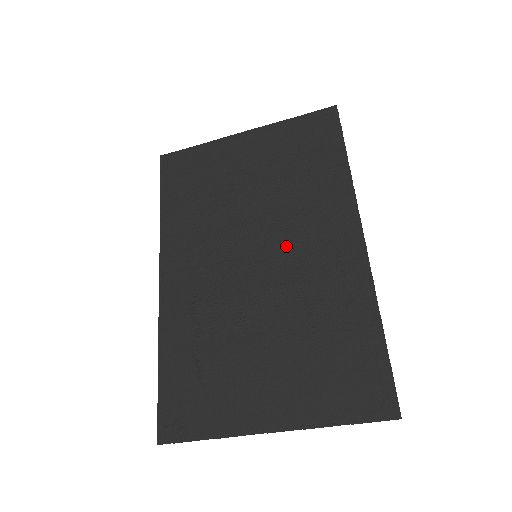
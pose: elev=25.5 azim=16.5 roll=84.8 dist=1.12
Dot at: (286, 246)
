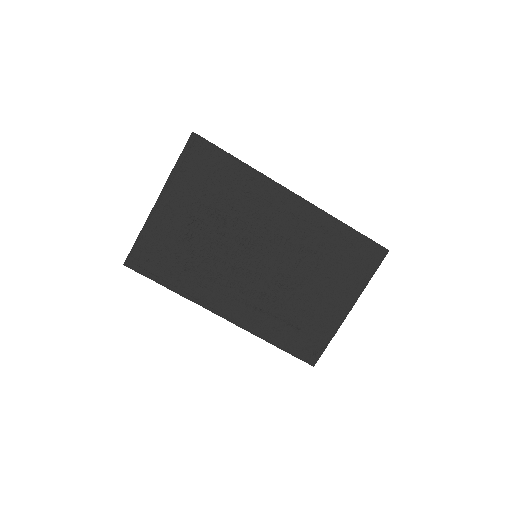
Dot at: (264, 236)
